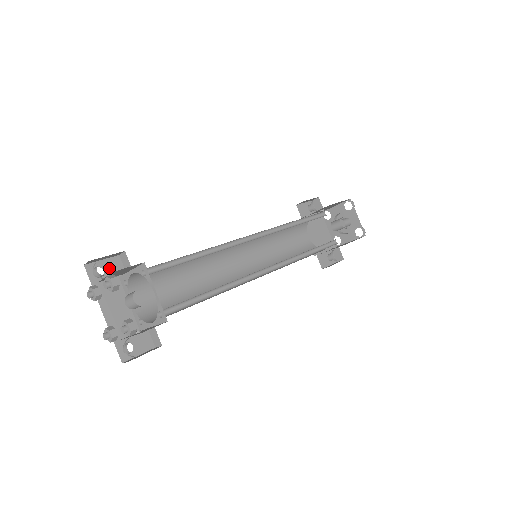
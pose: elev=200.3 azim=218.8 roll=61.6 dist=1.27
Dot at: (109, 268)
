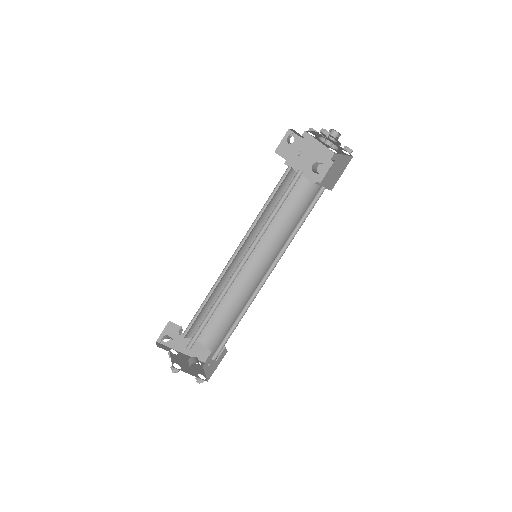
Dot at: (170, 332)
